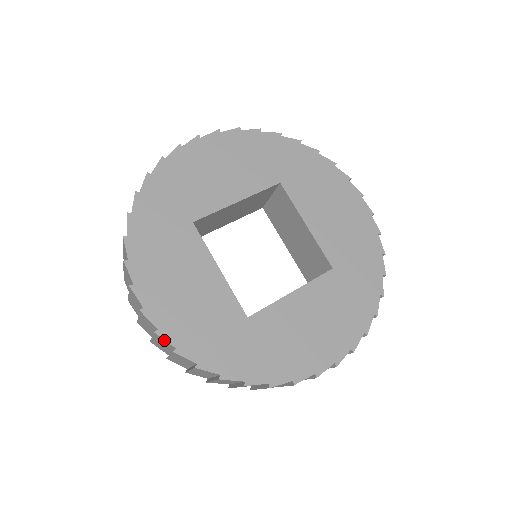
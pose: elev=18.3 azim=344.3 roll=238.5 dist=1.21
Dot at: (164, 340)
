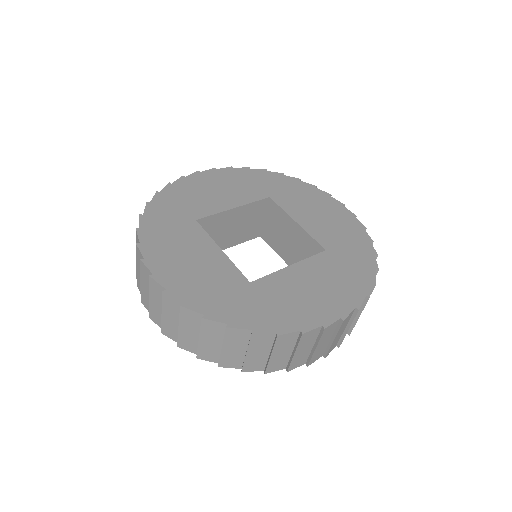
Dot at: (172, 298)
